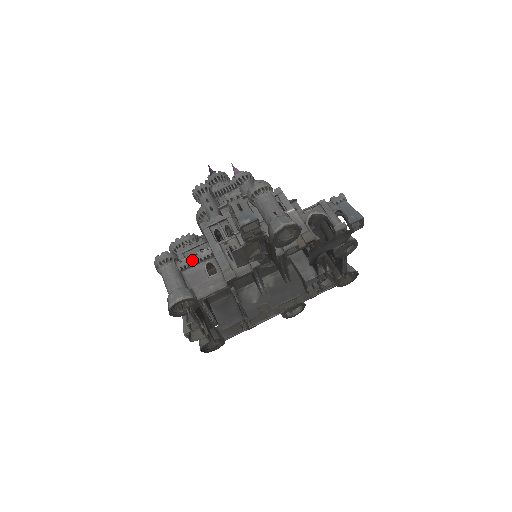
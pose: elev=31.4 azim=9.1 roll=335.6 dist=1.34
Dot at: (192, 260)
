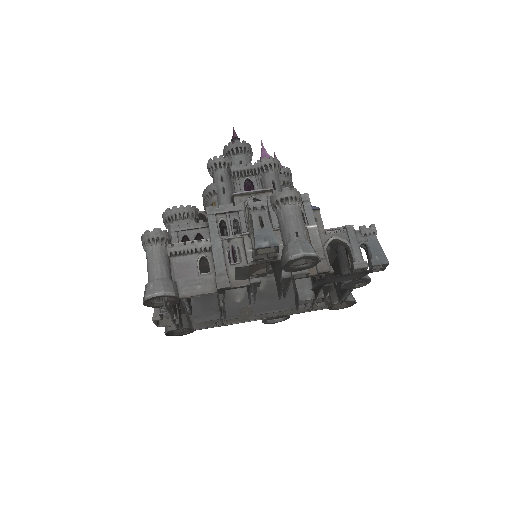
Dot at: (186, 248)
